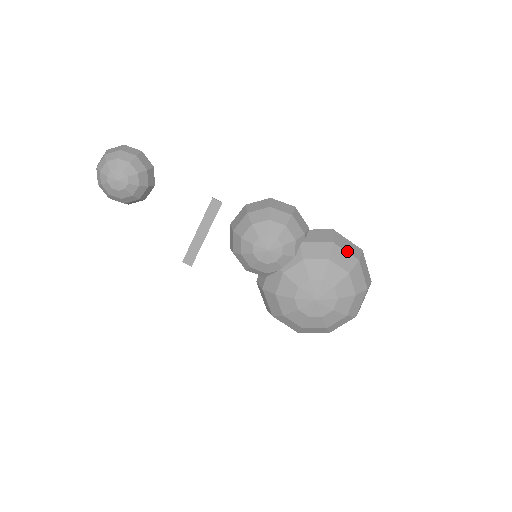
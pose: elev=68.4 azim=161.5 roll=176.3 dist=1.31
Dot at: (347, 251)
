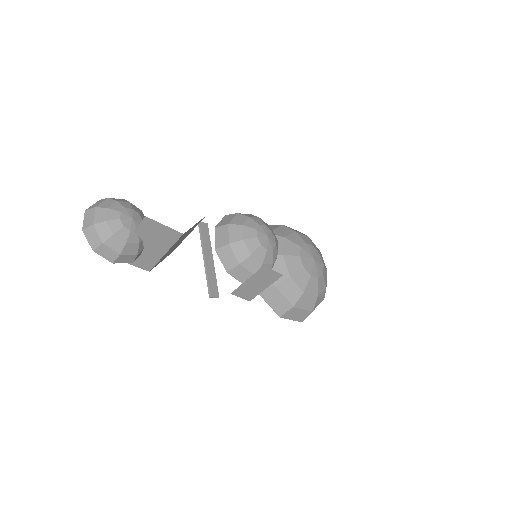
Dot at: occluded
